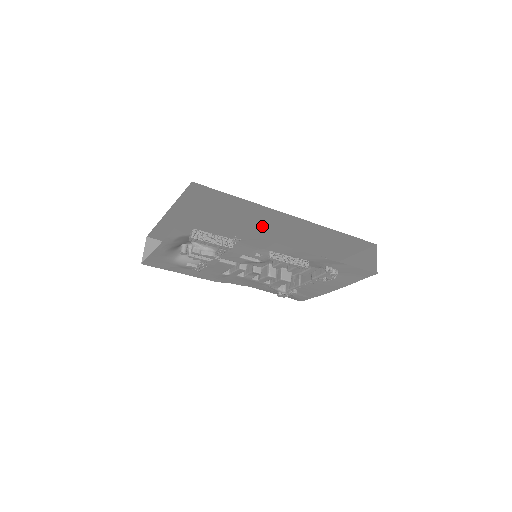
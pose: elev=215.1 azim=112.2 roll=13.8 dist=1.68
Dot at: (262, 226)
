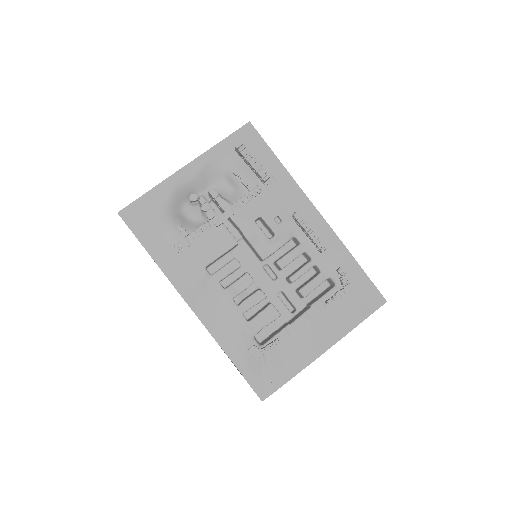
Dot at: occluded
